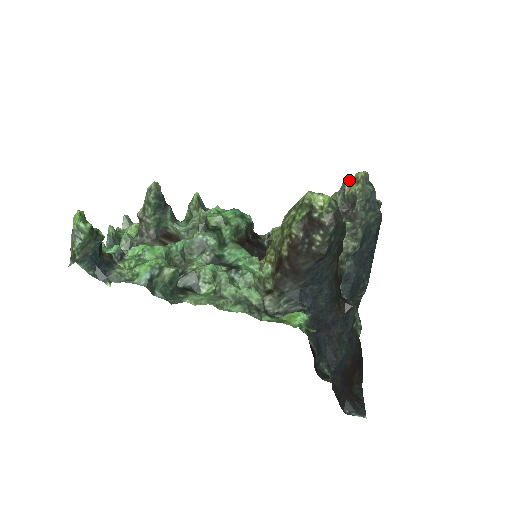
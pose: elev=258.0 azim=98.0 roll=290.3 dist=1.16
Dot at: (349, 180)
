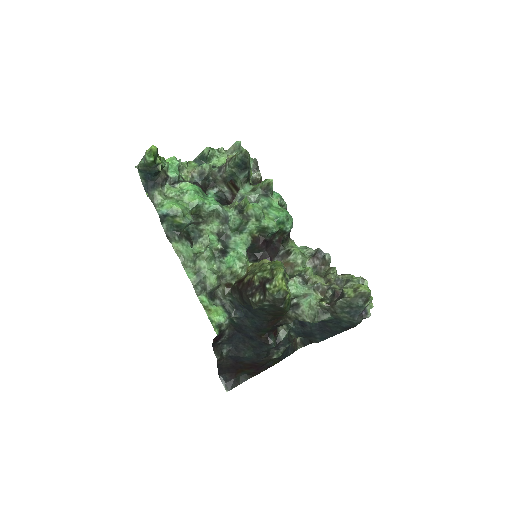
Dot at: (362, 281)
